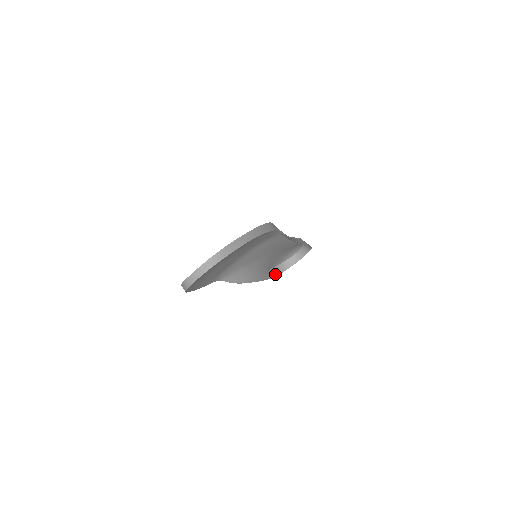
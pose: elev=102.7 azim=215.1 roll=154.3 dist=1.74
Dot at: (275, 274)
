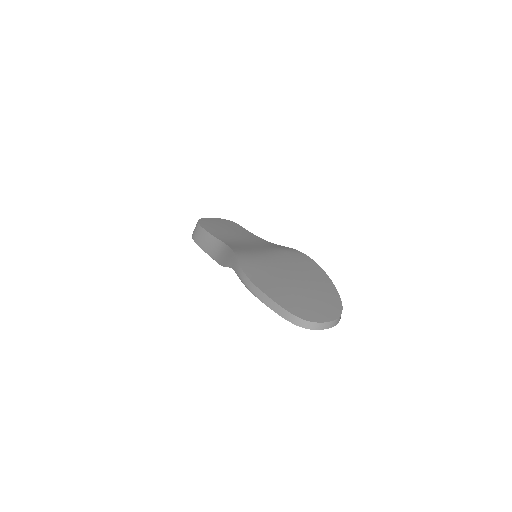
Dot at: (194, 236)
